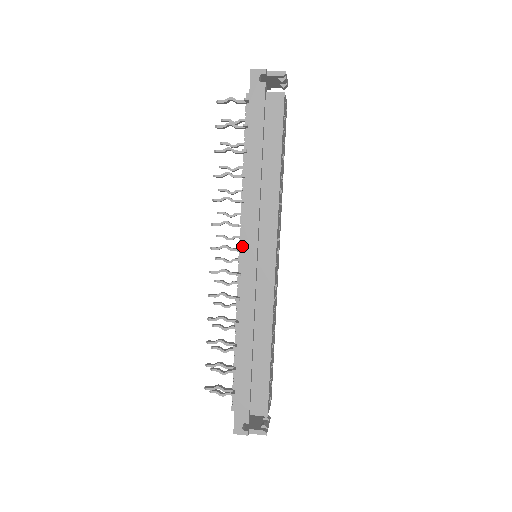
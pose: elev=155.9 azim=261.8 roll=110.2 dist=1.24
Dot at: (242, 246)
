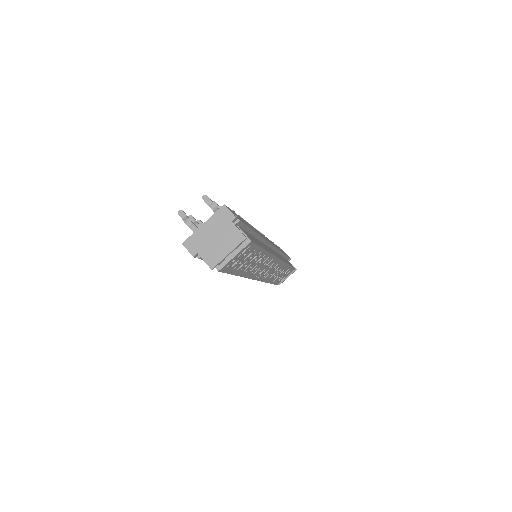
Dot at: occluded
